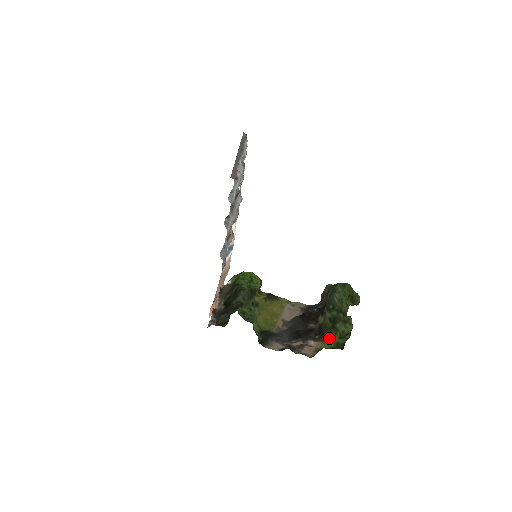
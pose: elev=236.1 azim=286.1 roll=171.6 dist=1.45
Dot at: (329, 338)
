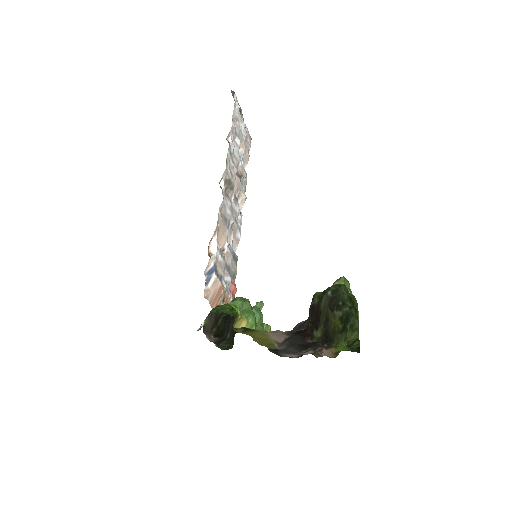
Dot at: (339, 344)
